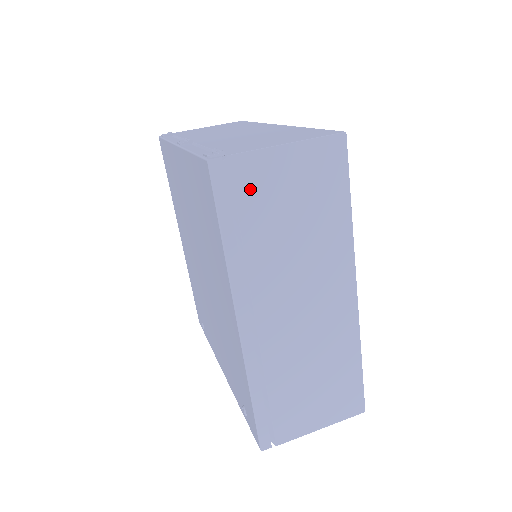
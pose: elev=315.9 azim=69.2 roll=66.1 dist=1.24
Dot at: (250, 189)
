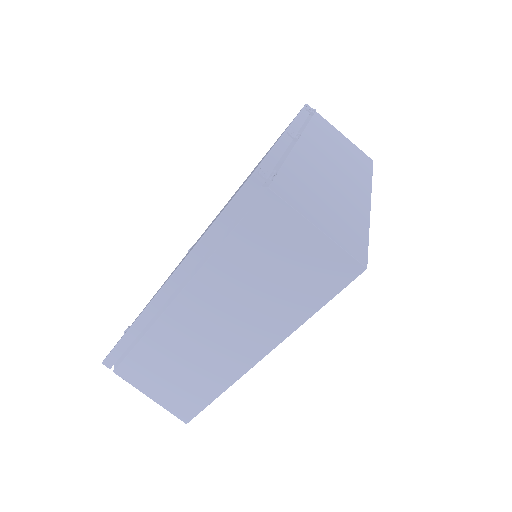
Dot at: (260, 224)
